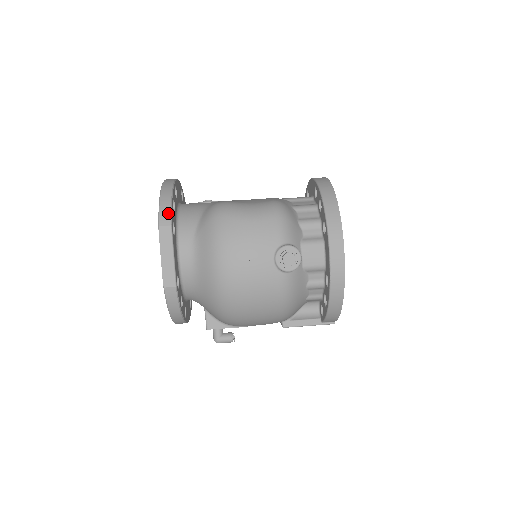
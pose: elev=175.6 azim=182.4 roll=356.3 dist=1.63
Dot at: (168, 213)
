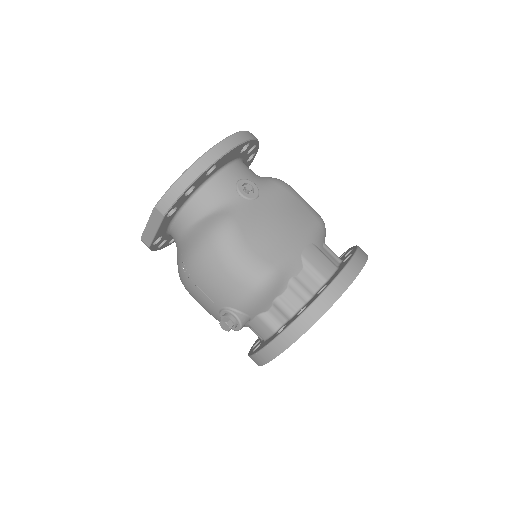
Dot at: (170, 203)
